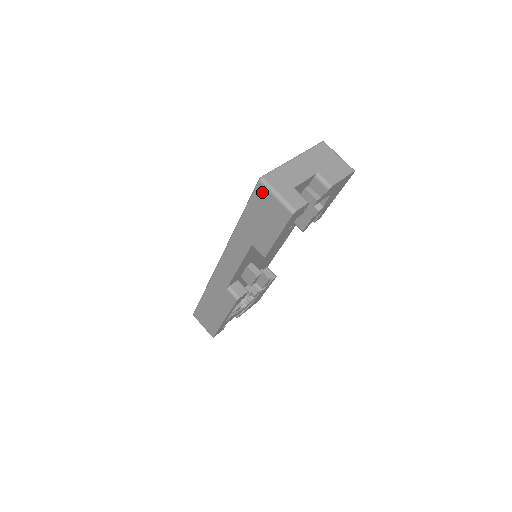
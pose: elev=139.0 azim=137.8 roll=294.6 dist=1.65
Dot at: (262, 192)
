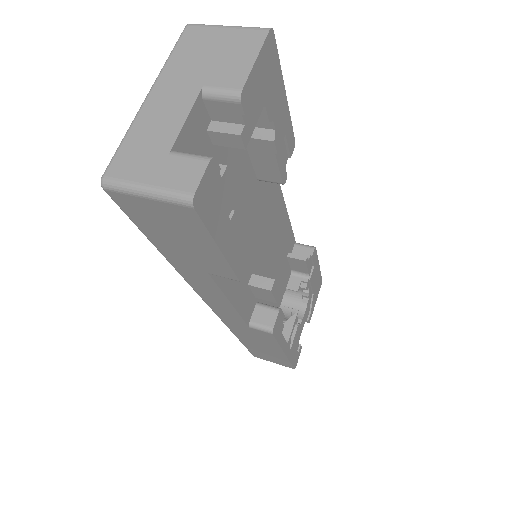
Dot at: (126, 202)
